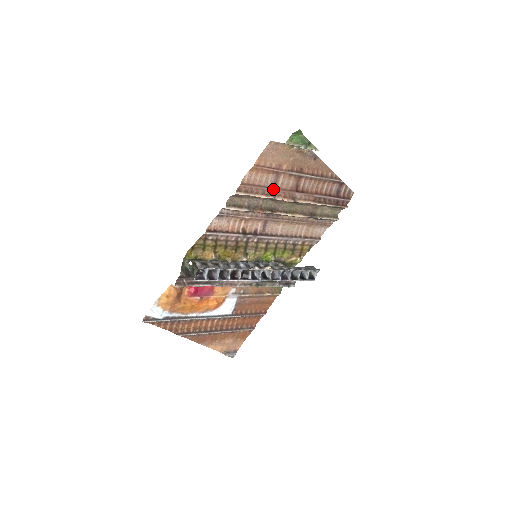
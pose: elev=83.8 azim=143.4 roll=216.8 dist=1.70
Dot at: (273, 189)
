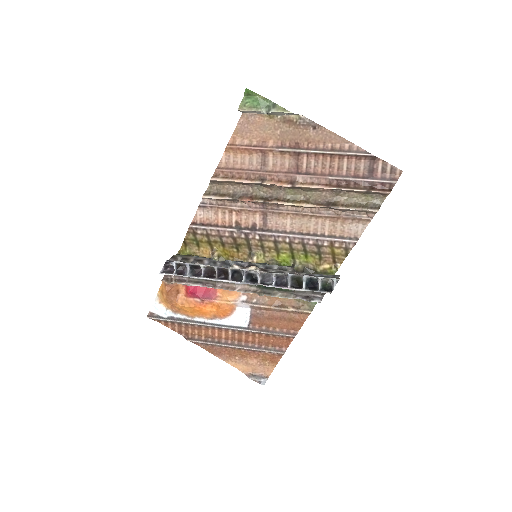
Dot at: (261, 172)
